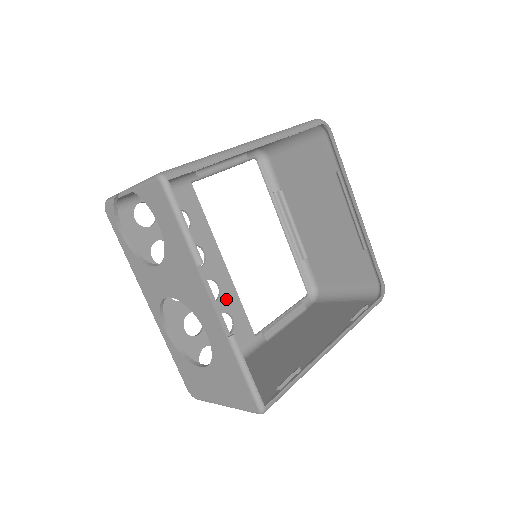
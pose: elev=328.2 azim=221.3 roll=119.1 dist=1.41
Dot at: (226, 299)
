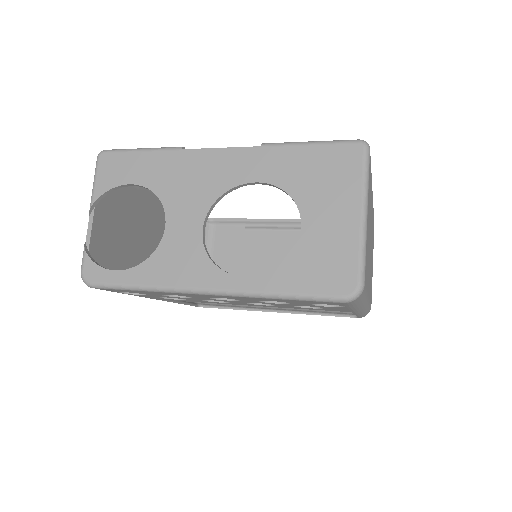
Dot at: occluded
